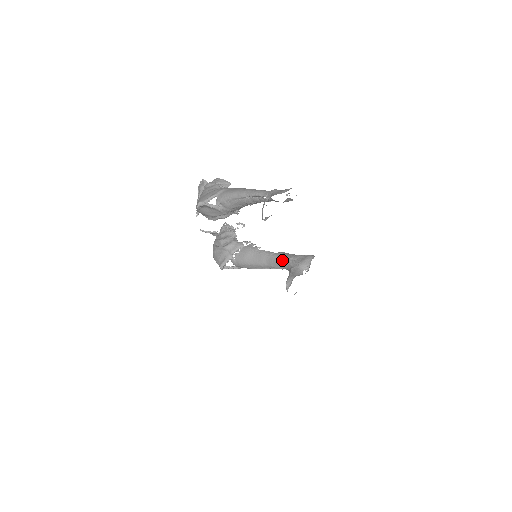
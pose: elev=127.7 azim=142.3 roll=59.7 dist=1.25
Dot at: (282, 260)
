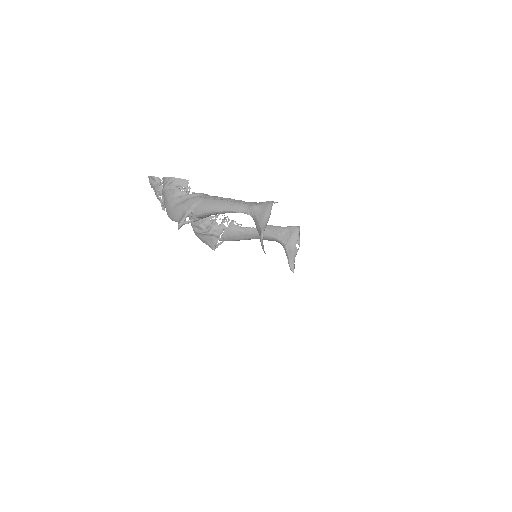
Dot at: (271, 237)
